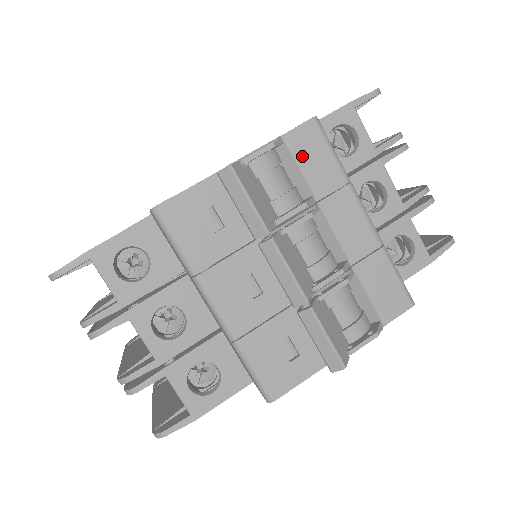
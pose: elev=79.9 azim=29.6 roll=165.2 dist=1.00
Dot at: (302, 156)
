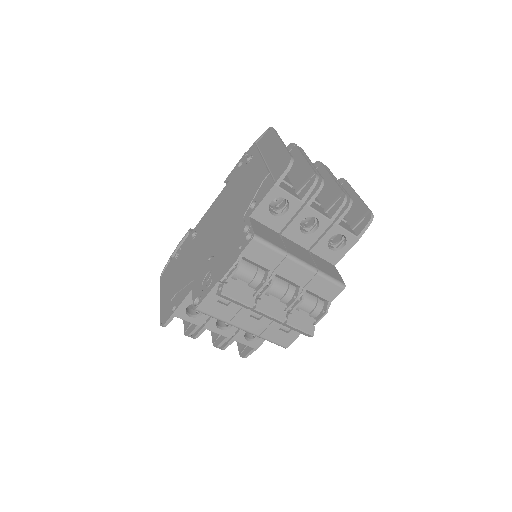
Dot at: (255, 258)
